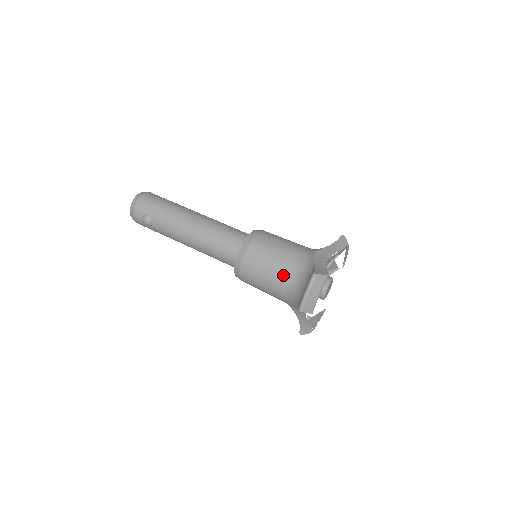
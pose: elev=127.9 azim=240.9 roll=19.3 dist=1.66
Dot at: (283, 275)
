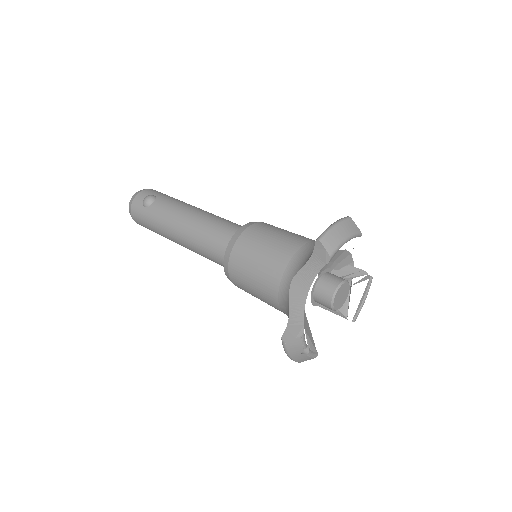
Dot at: (296, 242)
